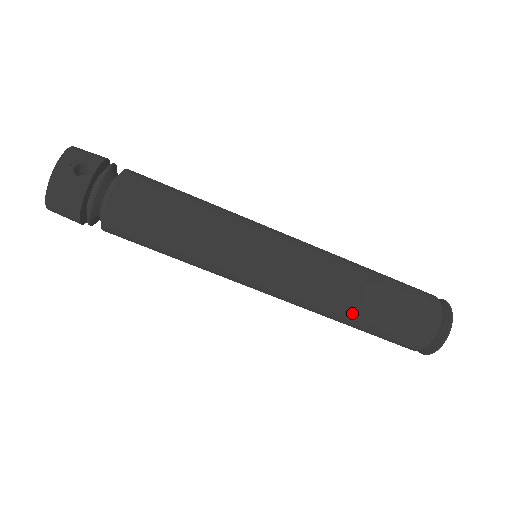
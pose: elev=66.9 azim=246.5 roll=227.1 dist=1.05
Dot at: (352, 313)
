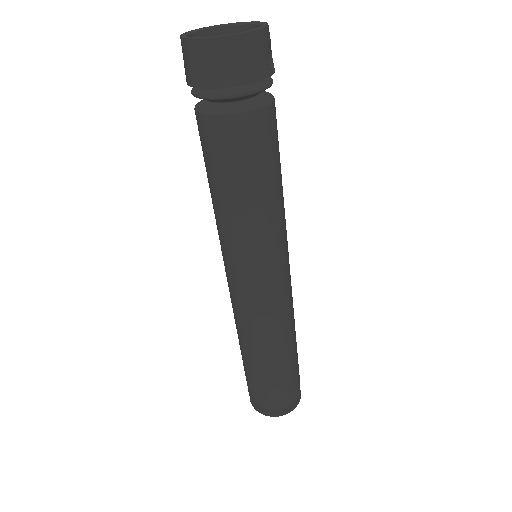
Dot at: (279, 353)
